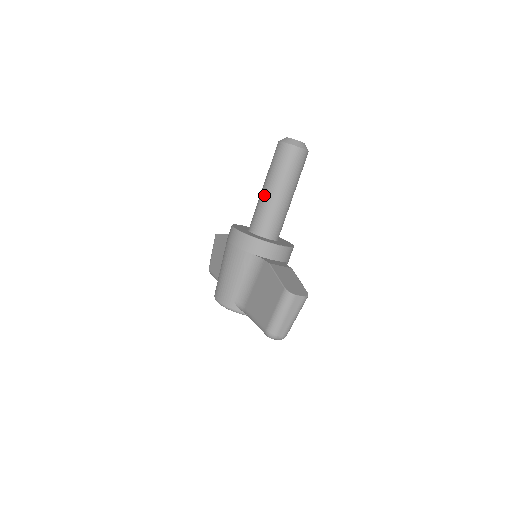
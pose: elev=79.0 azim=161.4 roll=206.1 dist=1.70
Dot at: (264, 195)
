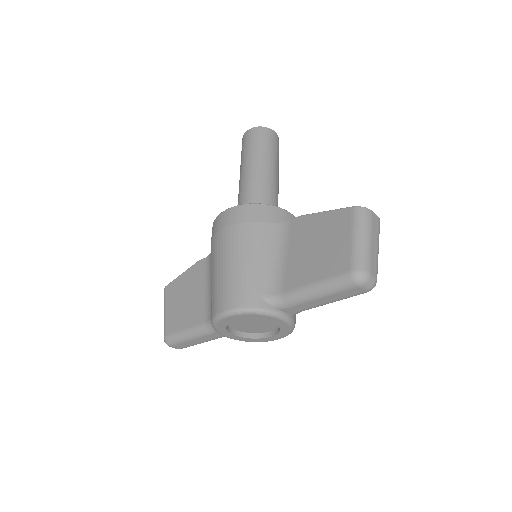
Dot at: (249, 177)
